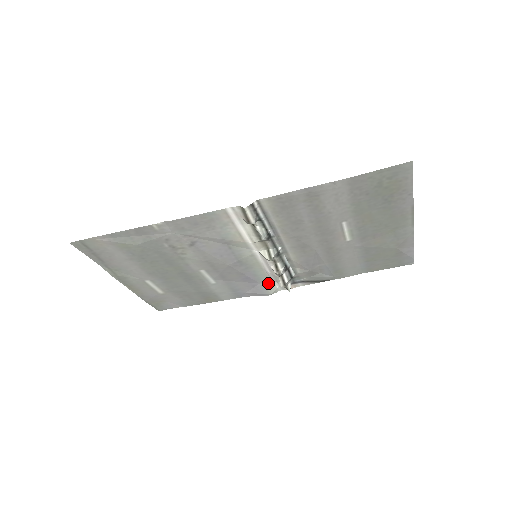
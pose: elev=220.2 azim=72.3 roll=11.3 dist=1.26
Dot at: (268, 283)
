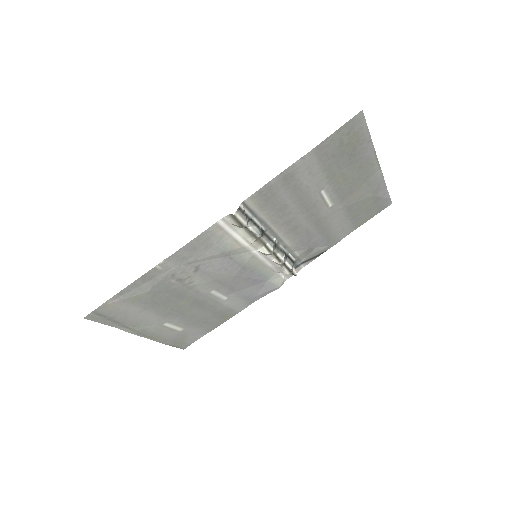
Dot at: (274, 277)
